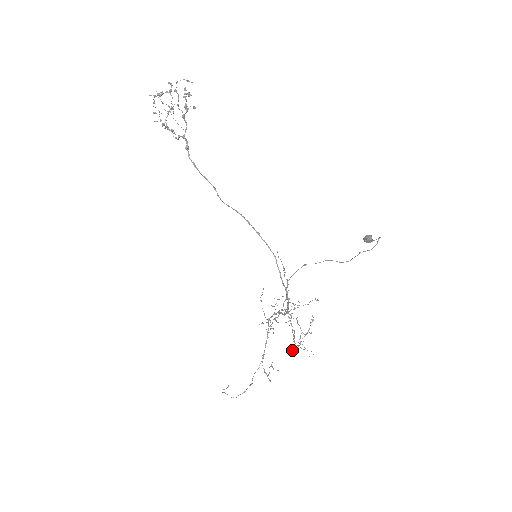
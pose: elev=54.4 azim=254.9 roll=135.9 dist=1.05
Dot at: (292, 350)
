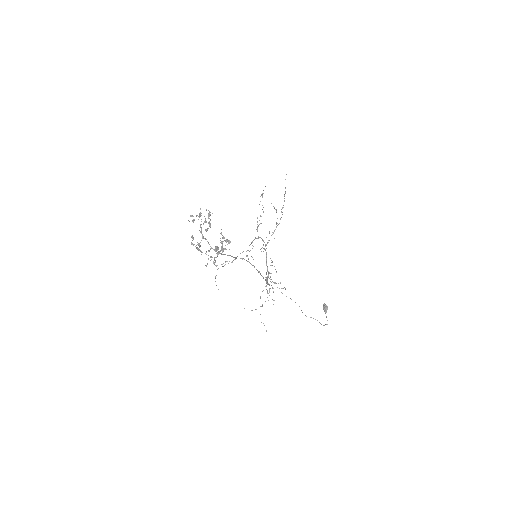
Dot at: occluded
